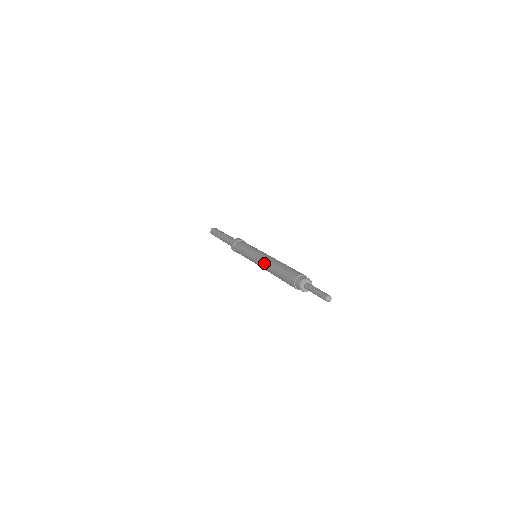
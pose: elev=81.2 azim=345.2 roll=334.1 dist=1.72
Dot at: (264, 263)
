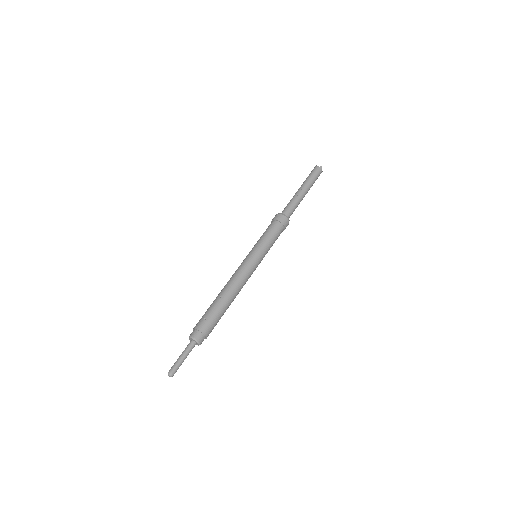
Dot at: occluded
